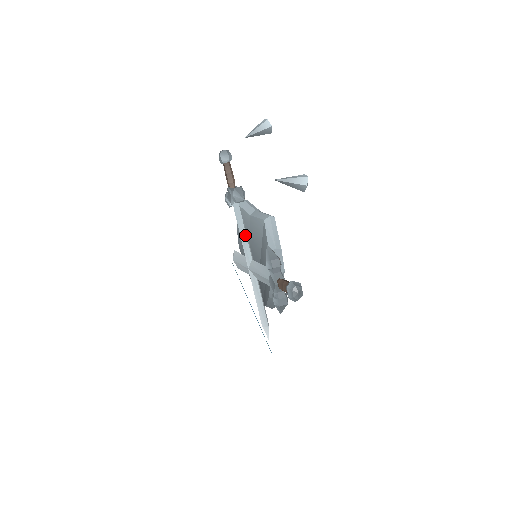
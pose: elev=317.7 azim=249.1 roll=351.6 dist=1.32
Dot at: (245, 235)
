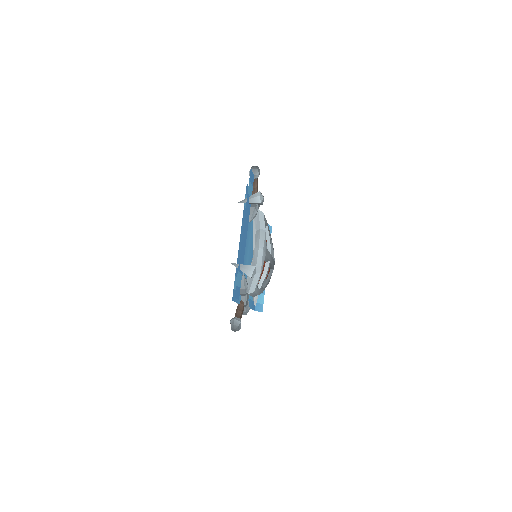
Dot at: (253, 238)
